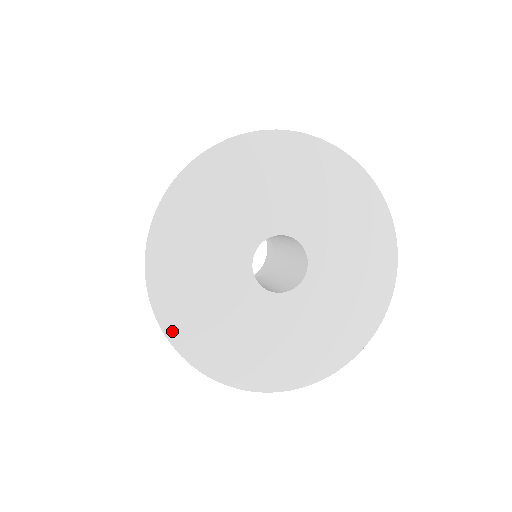
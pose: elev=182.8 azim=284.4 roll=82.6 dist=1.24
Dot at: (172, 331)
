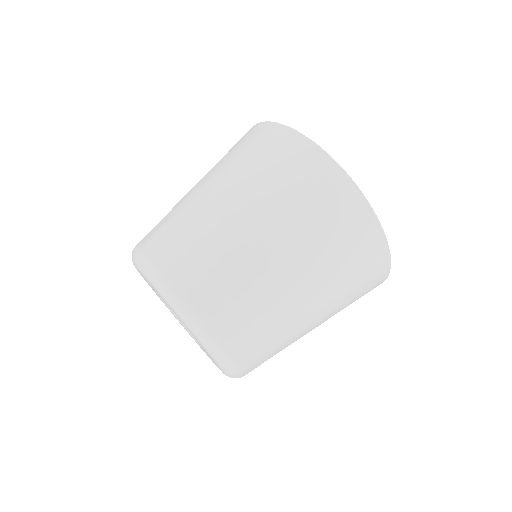
Dot at: occluded
